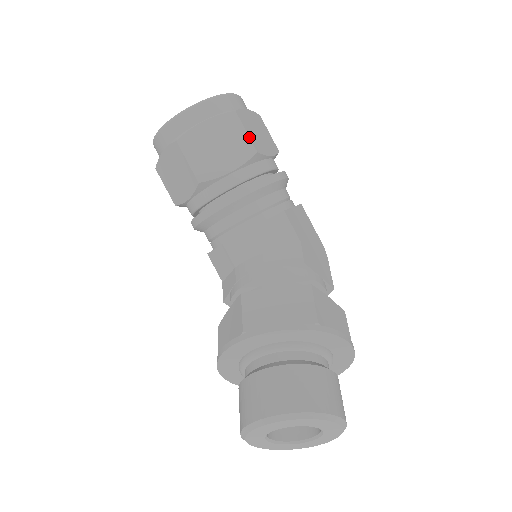
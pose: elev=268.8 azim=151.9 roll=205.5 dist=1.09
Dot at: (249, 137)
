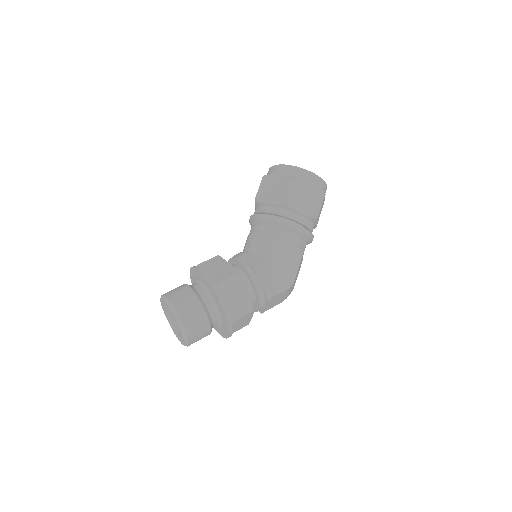
Dot at: (288, 194)
